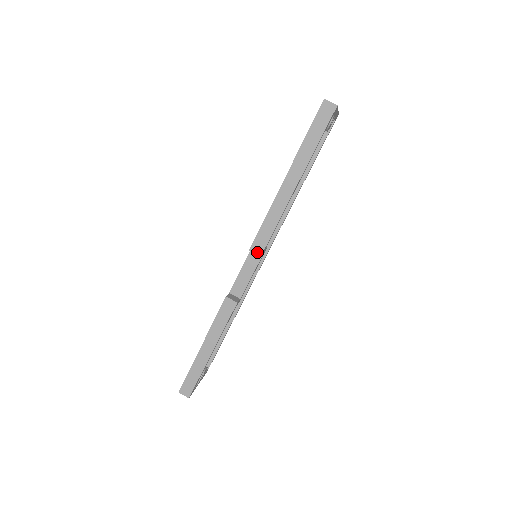
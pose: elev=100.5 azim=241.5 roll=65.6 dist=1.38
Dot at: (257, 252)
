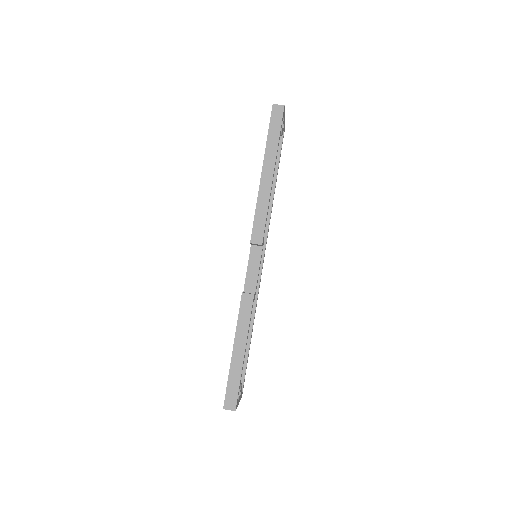
Dot at: (258, 242)
